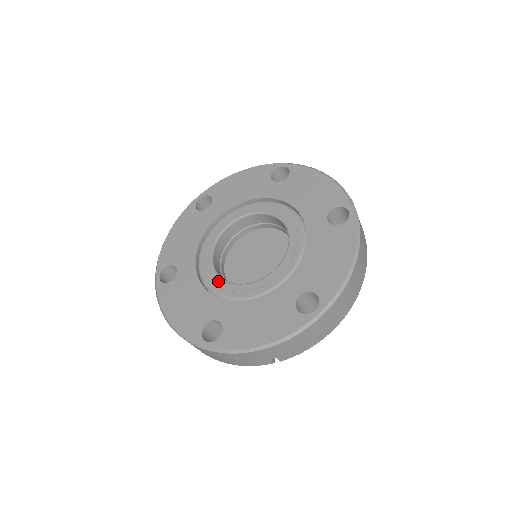
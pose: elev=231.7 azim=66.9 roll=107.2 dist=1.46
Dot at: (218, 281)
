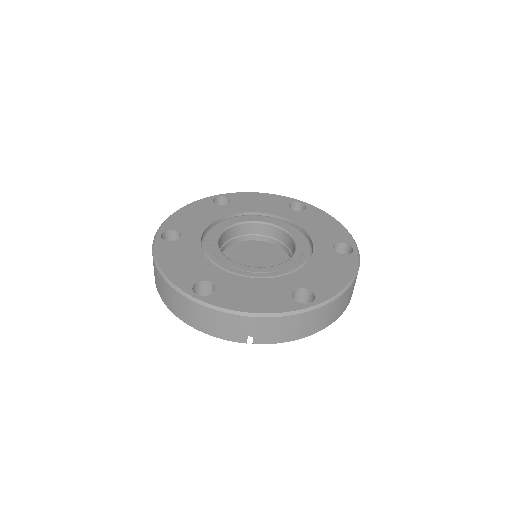
Dot at: (220, 256)
